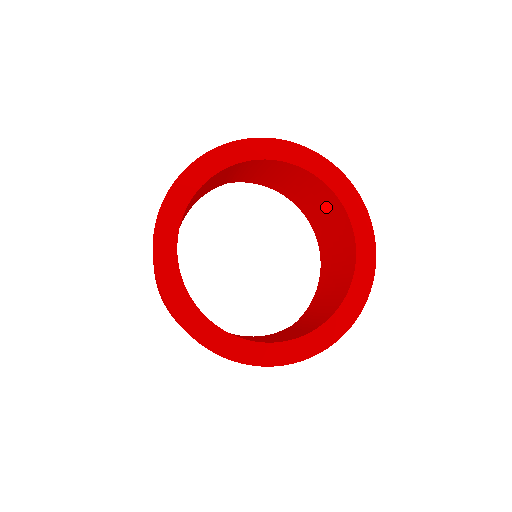
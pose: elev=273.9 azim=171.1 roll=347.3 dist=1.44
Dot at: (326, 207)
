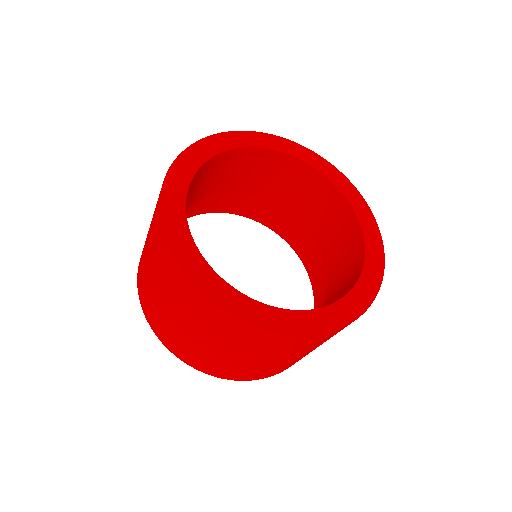
Dot at: (290, 183)
